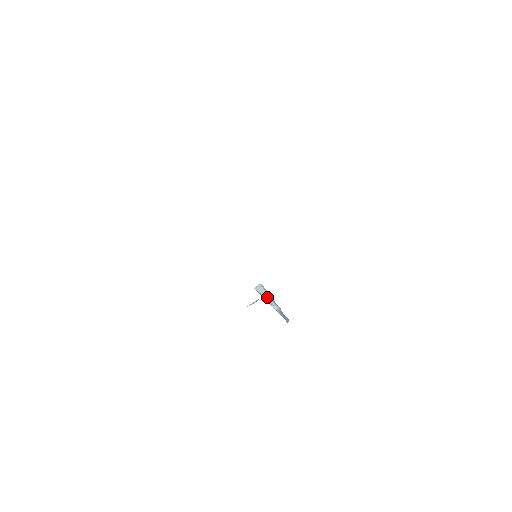
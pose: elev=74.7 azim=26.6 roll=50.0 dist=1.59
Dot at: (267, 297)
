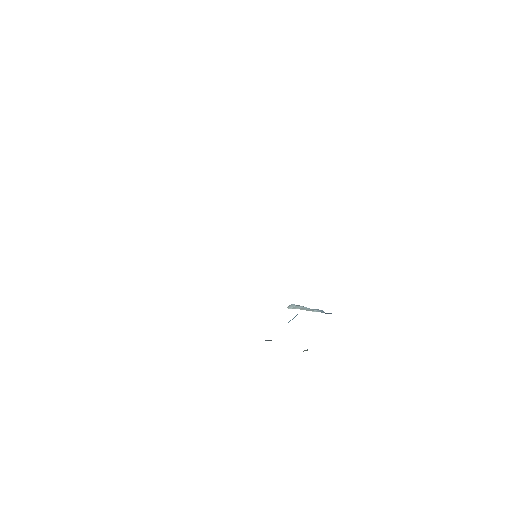
Dot at: (303, 309)
